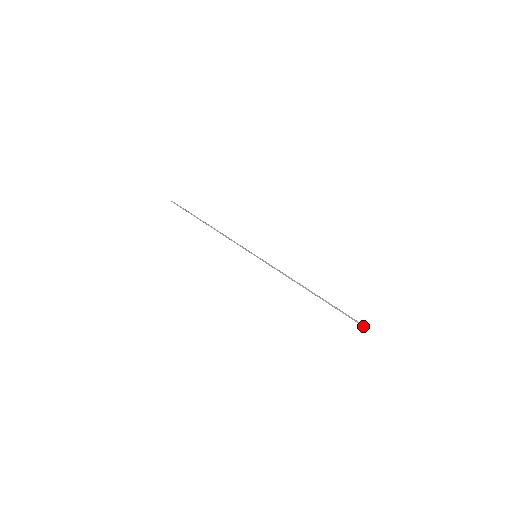
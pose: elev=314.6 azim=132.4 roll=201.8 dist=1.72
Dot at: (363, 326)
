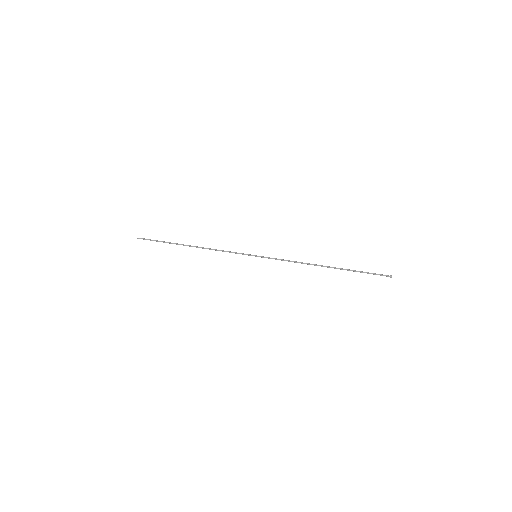
Dot at: (390, 277)
